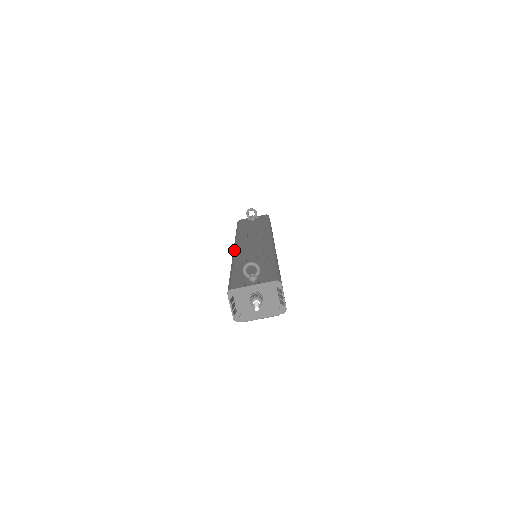
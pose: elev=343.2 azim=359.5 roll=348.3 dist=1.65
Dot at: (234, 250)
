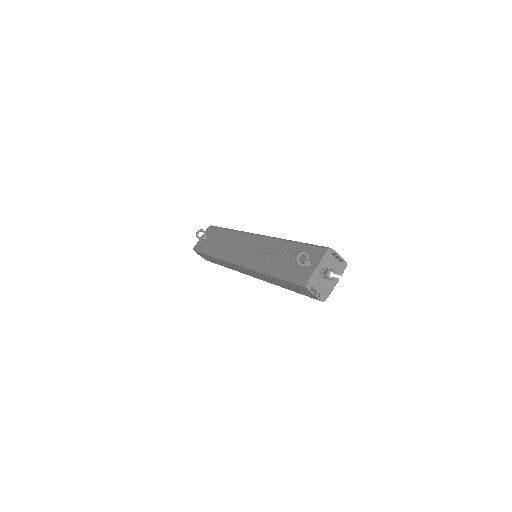
Dot at: (243, 265)
